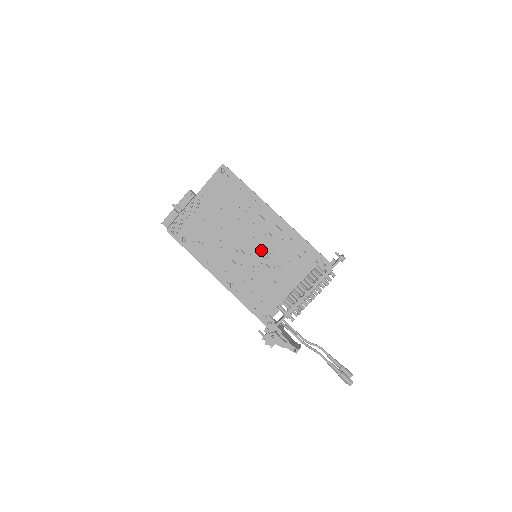
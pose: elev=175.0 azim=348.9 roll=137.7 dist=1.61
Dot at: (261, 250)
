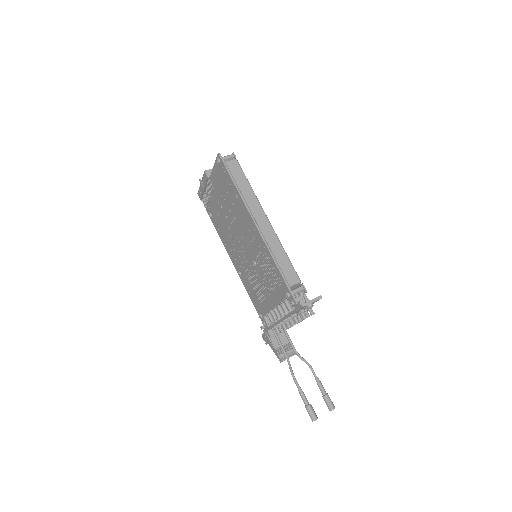
Dot at: (252, 256)
